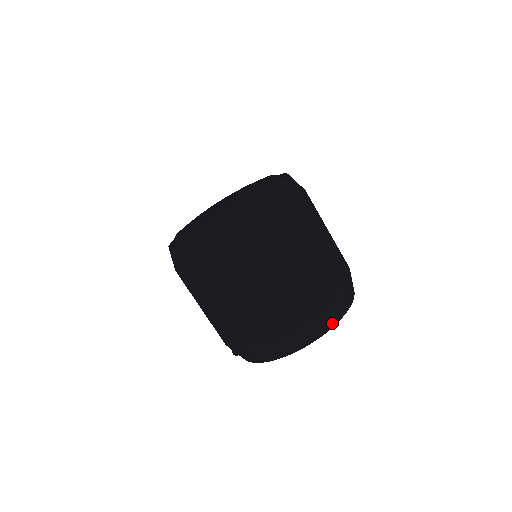
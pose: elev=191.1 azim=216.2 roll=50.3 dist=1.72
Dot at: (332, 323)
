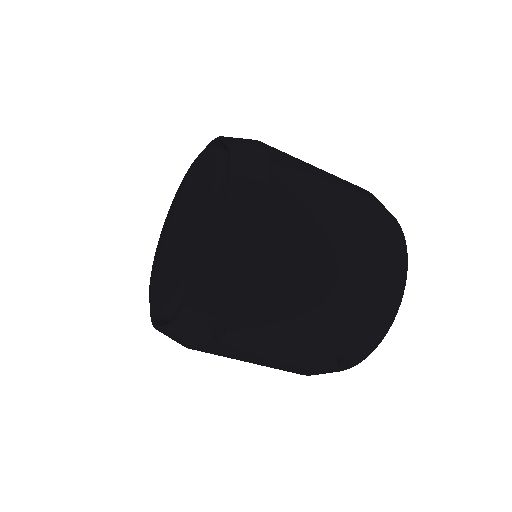
Dot at: (402, 239)
